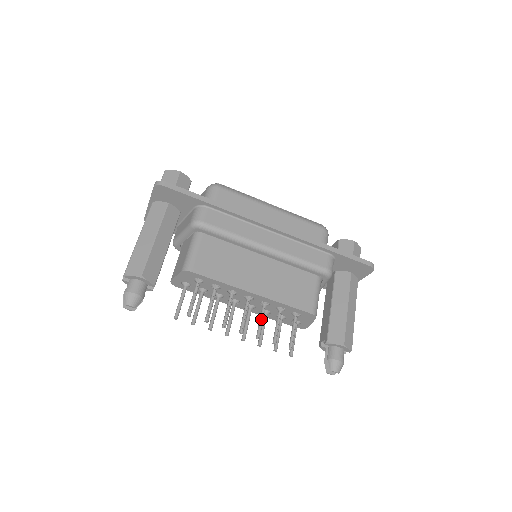
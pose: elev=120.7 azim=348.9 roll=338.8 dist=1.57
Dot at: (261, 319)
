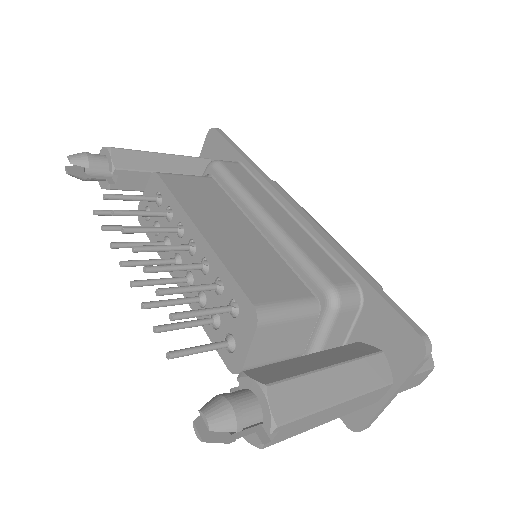
Dot at: (177, 264)
